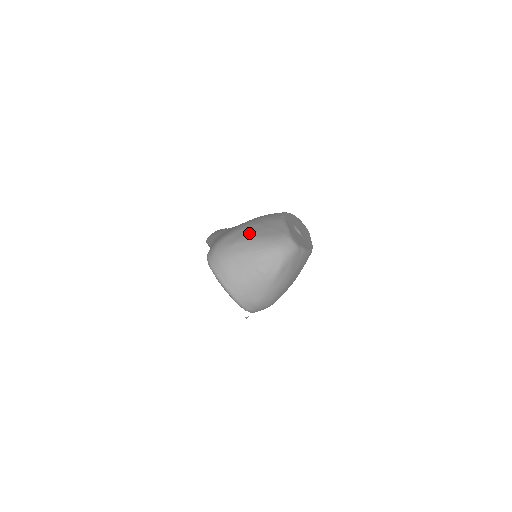
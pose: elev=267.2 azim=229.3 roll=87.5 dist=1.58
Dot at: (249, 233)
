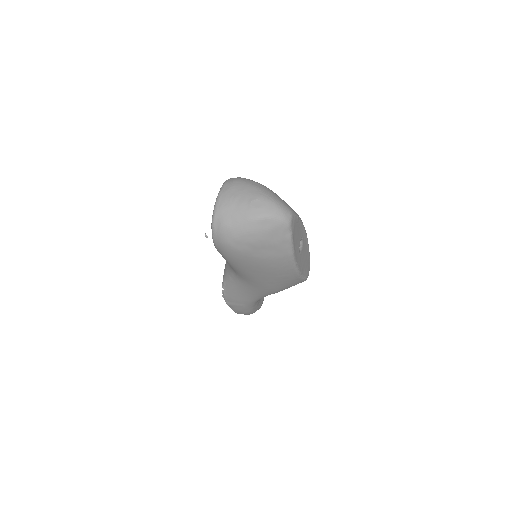
Dot at: occluded
